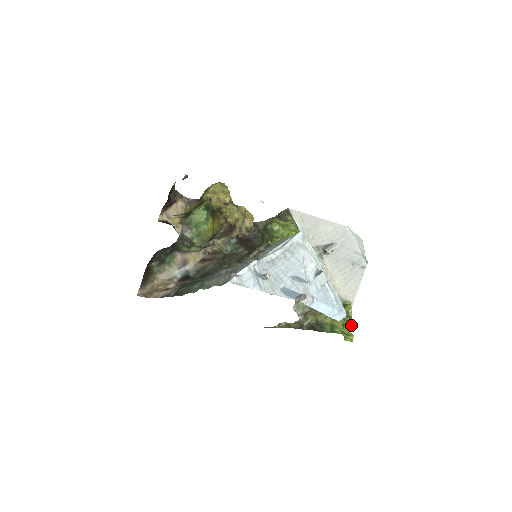
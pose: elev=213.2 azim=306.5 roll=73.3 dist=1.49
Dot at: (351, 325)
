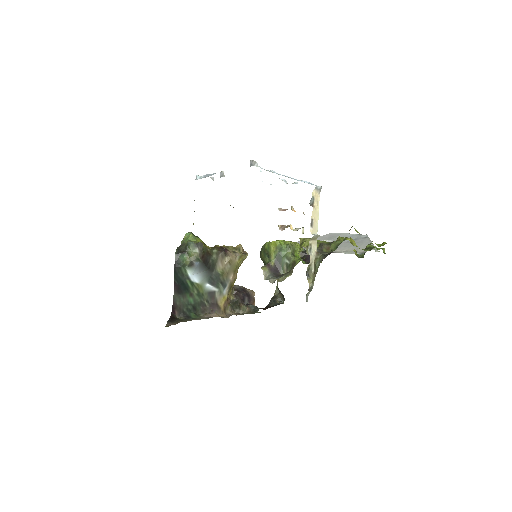
Dot at: (382, 249)
